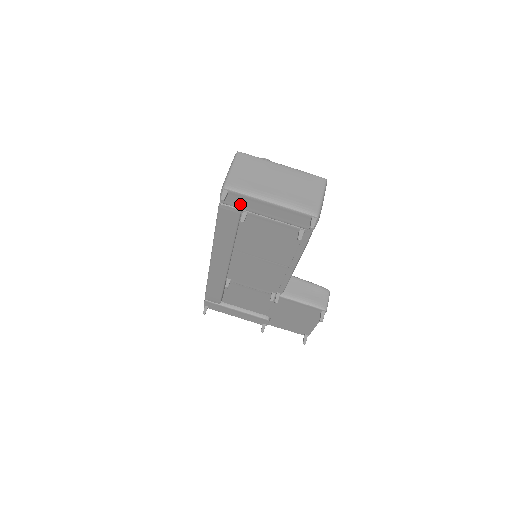
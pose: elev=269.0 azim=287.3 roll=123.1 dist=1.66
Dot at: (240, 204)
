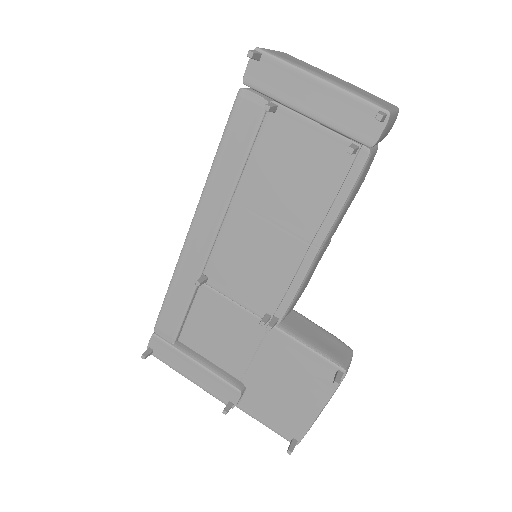
Dot at: (272, 85)
